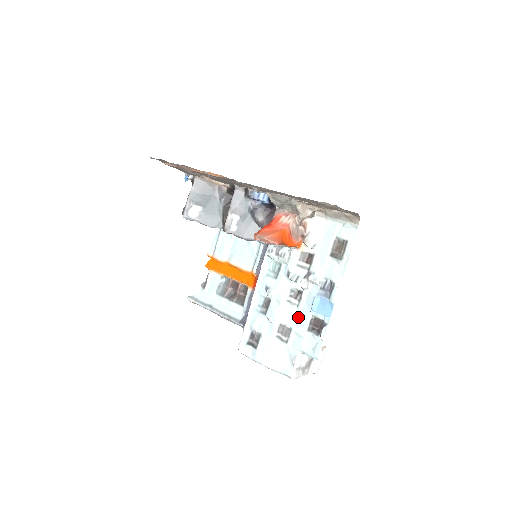
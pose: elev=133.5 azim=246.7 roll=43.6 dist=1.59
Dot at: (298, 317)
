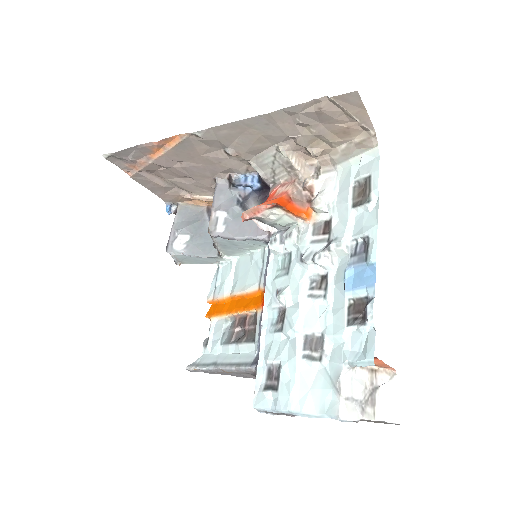
Dot at: (329, 313)
